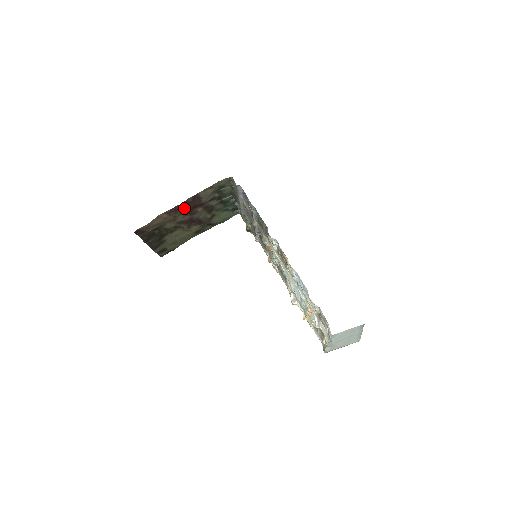
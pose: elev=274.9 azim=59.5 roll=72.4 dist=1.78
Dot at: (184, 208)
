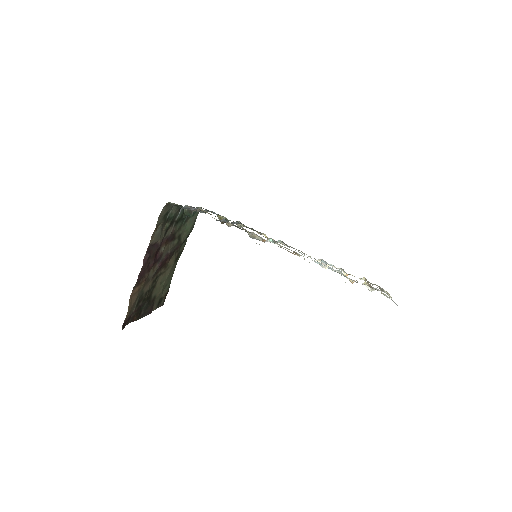
Dot at: (147, 266)
